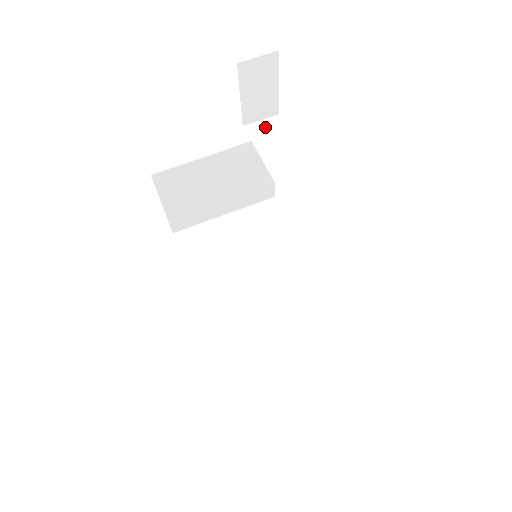
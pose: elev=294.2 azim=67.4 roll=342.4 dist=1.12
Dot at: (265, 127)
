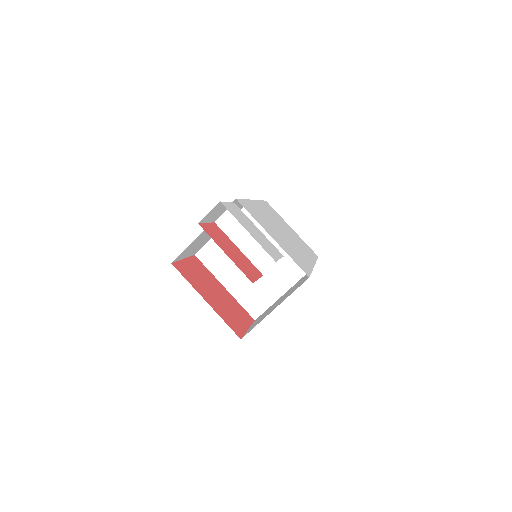
Dot at: (229, 218)
